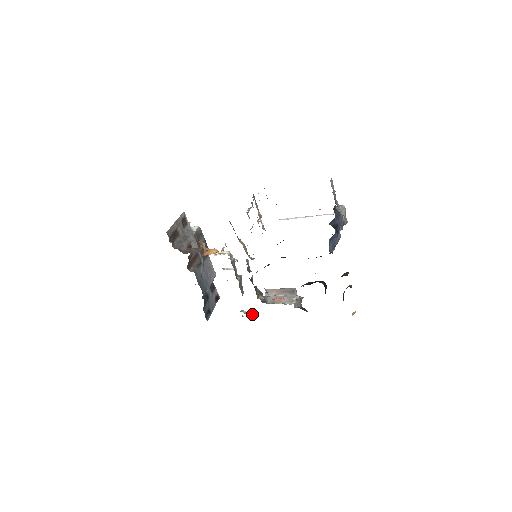
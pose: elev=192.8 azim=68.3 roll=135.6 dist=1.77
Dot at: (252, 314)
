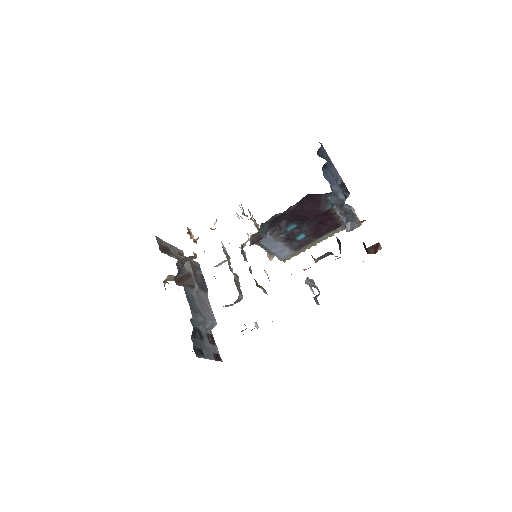
Dot at: (255, 323)
